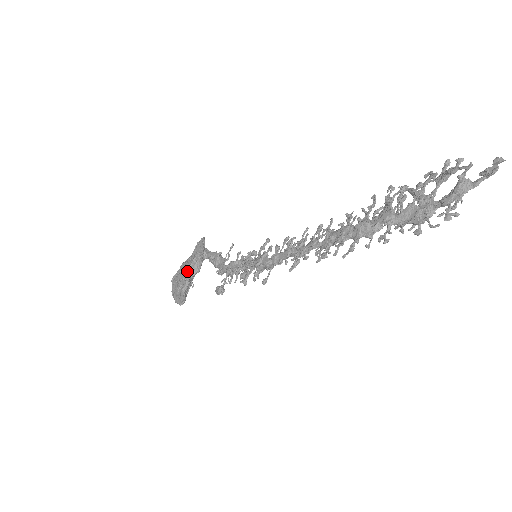
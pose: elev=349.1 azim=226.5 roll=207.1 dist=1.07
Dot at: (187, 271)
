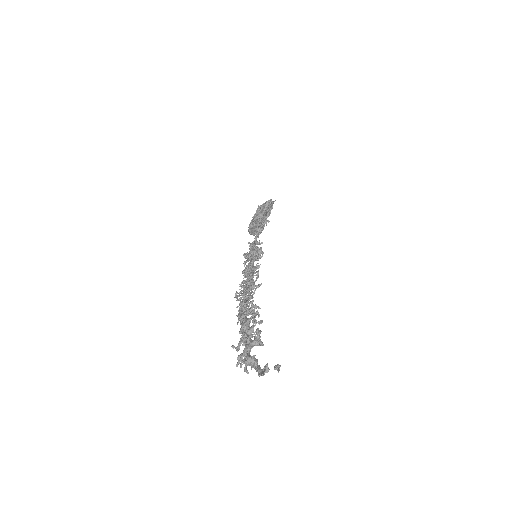
Dot at: (251, 221)
